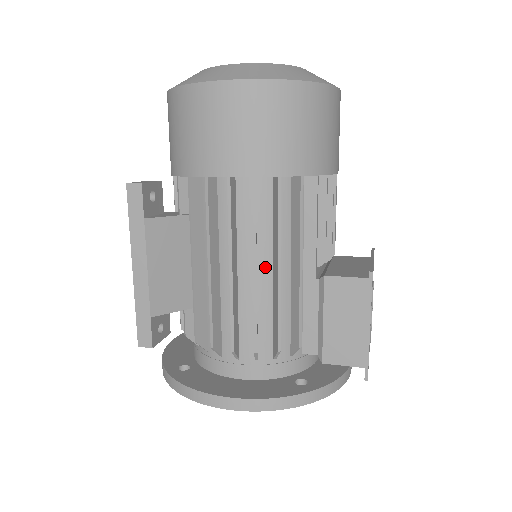
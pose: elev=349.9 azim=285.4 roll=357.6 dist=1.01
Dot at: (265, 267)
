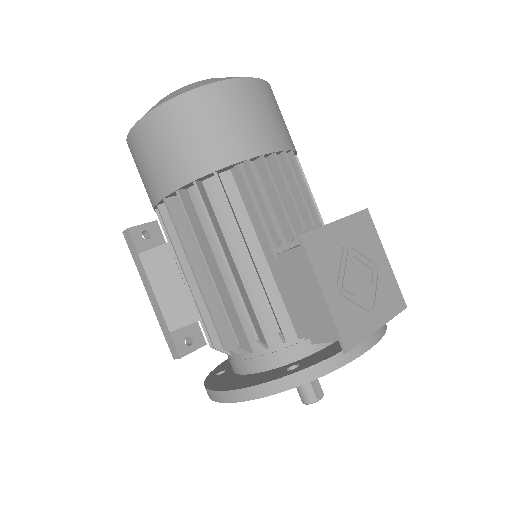
Dot at: (224, 264)
